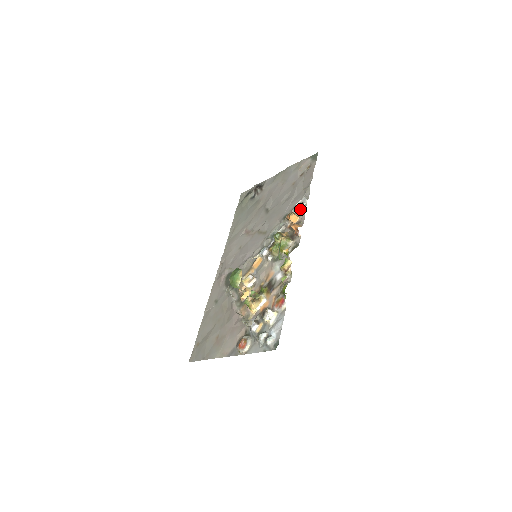
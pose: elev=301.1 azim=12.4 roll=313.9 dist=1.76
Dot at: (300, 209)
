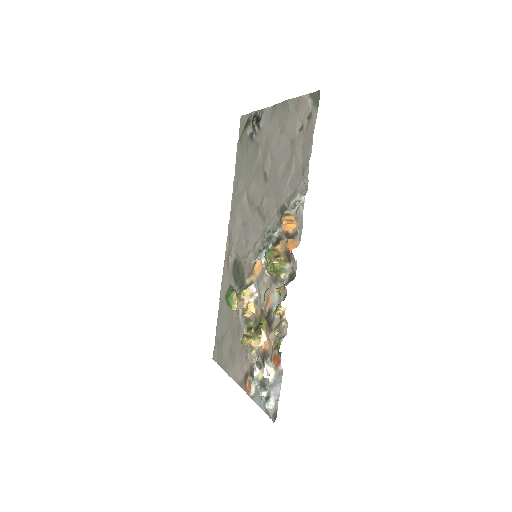
Dot at: (296, 209)
